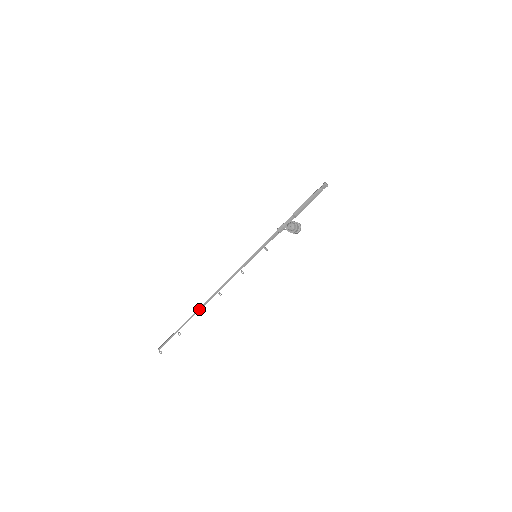
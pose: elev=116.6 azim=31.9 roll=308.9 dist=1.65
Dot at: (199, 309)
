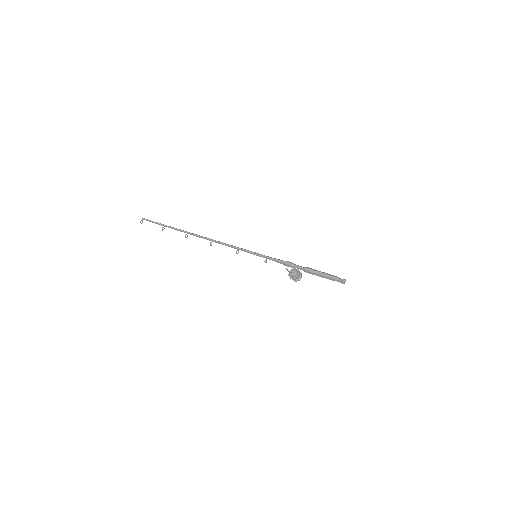
Dot at: (190, 233)
